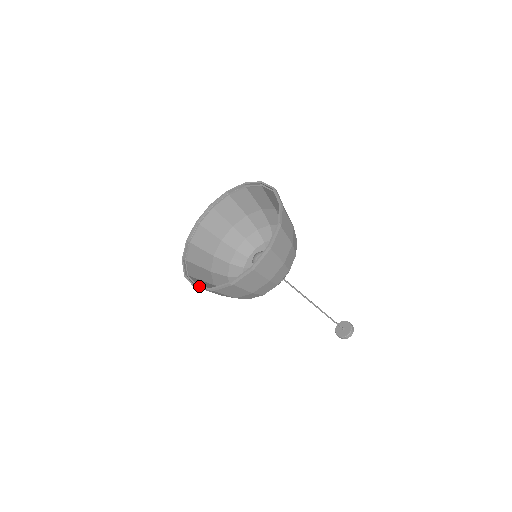
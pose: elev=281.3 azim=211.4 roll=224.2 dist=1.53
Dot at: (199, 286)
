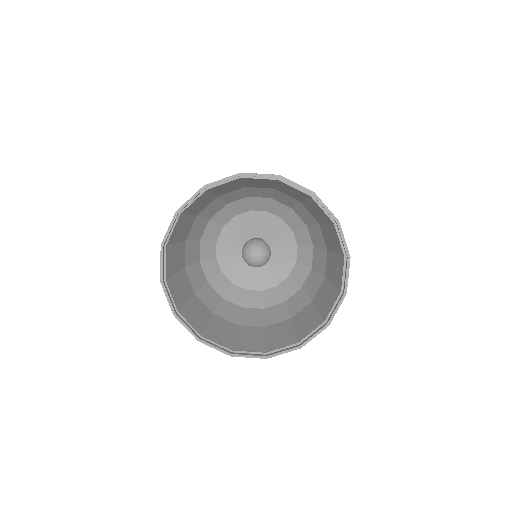
Dot at: (167, 292)
